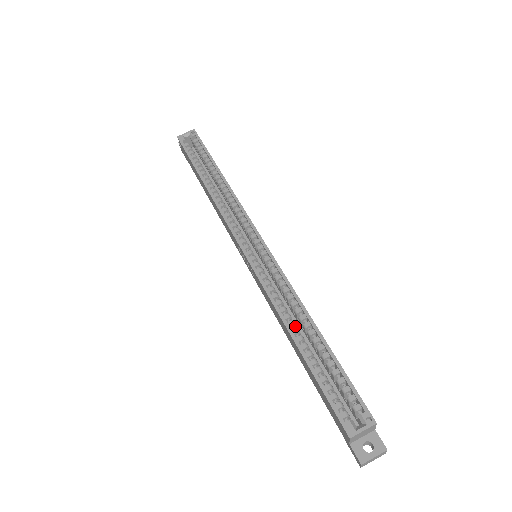
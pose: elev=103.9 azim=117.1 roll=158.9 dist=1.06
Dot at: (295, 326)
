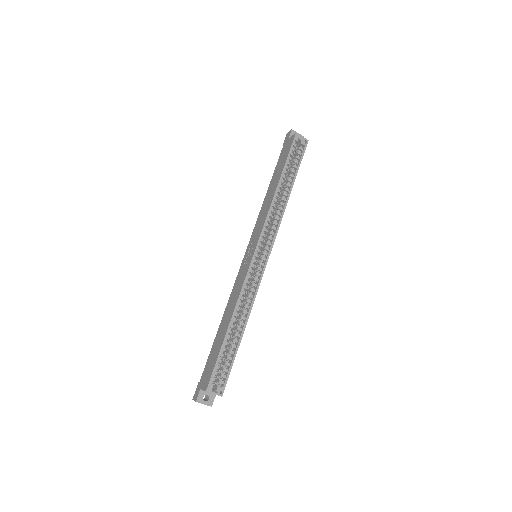
Dot at: occluded
